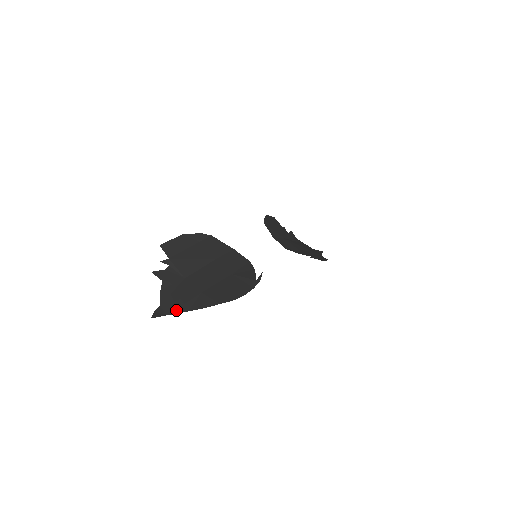
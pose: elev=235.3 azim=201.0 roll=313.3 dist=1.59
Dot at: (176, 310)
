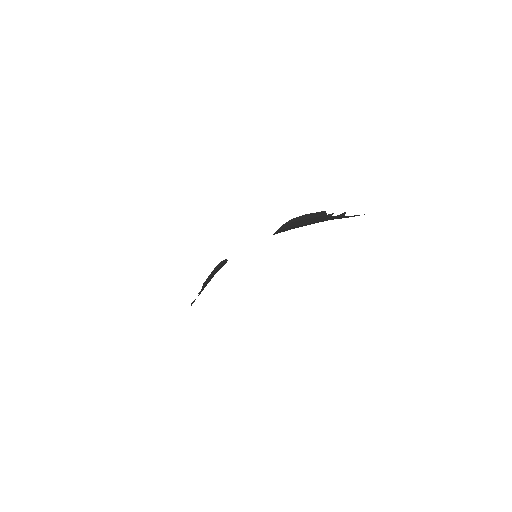
Dot at: occluded
